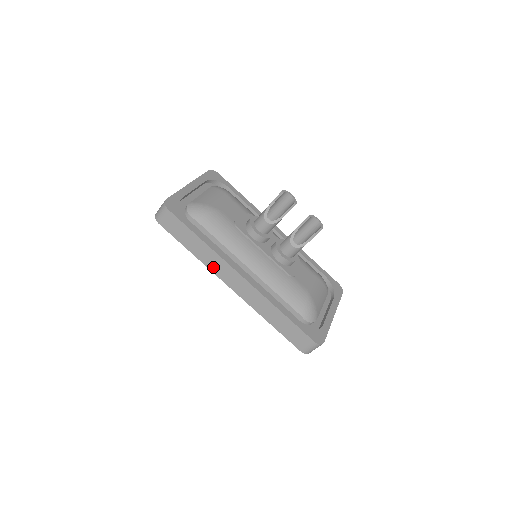
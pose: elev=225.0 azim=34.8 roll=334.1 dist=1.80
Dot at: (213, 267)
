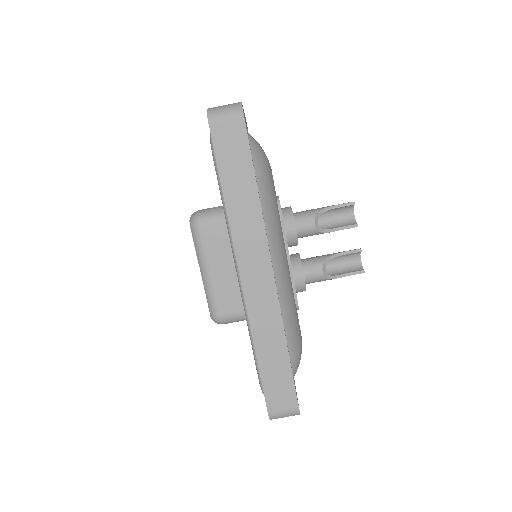
Dot at: (240, 235)
